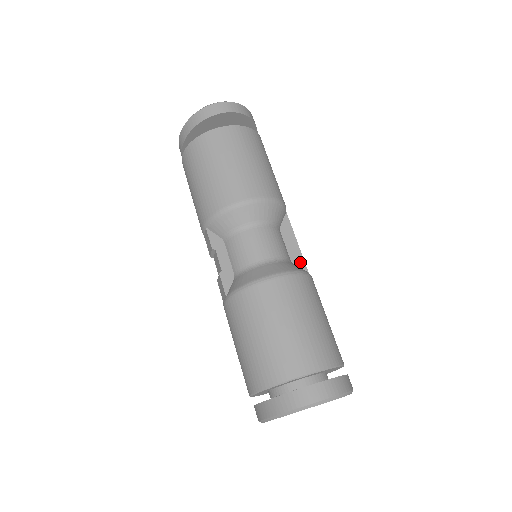
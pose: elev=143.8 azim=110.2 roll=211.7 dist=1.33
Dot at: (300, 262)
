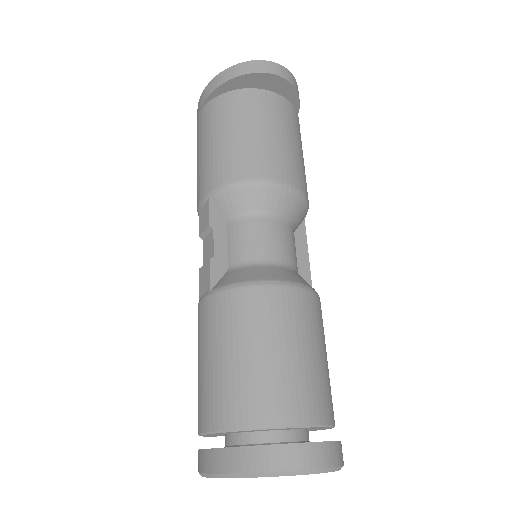
Dot at: (307, 282)
